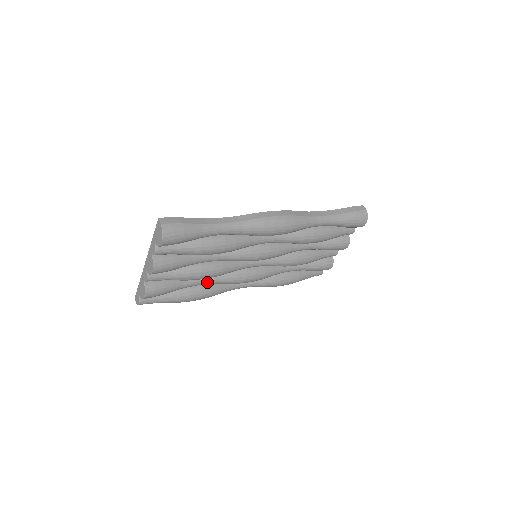
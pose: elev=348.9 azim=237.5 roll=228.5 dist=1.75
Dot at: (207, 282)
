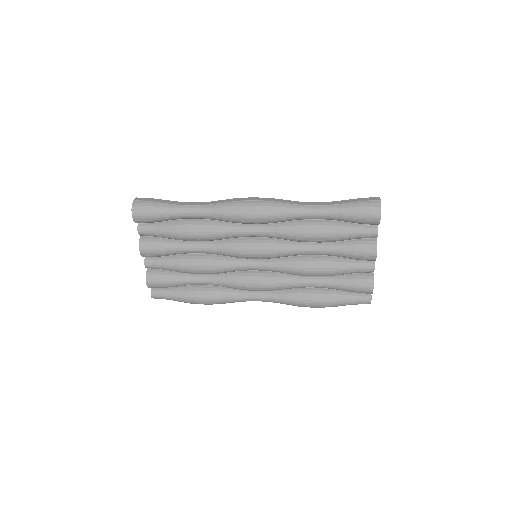
Dot at: (210, 281)
